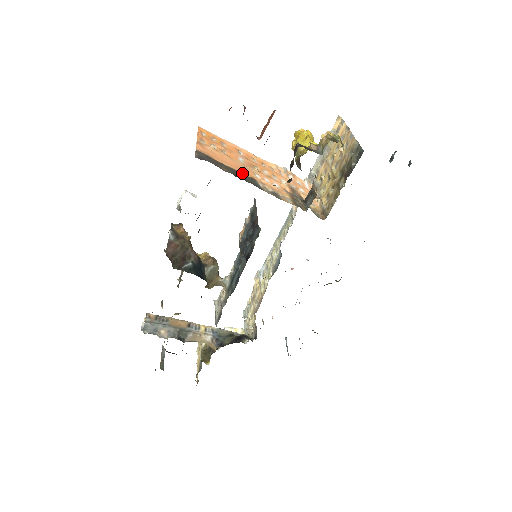
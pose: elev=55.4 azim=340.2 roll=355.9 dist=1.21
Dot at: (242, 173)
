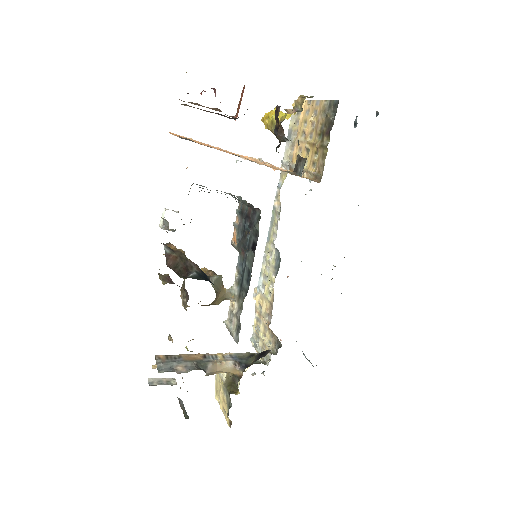
Dot at: occluded
